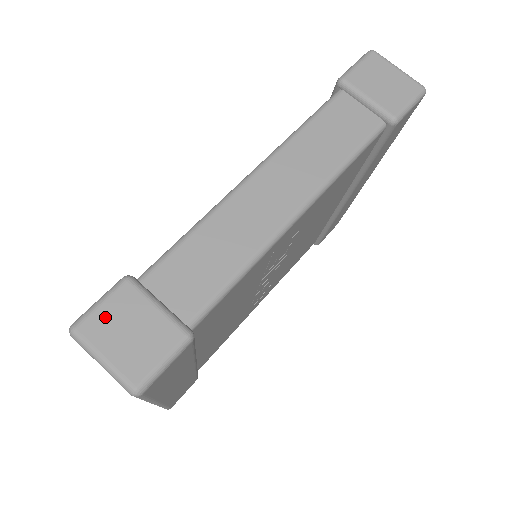
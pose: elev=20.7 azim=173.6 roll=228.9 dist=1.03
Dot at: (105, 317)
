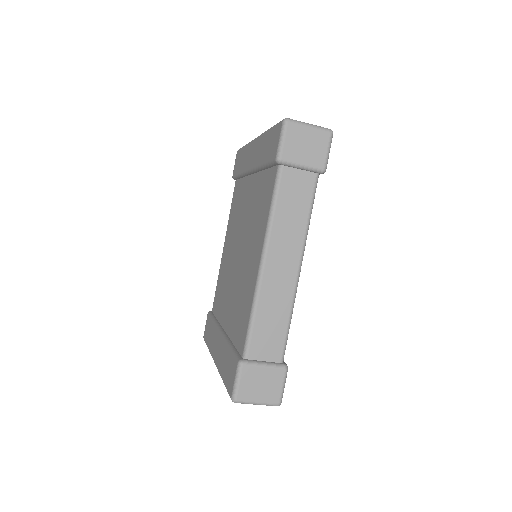
Dot at: (245, 387)
